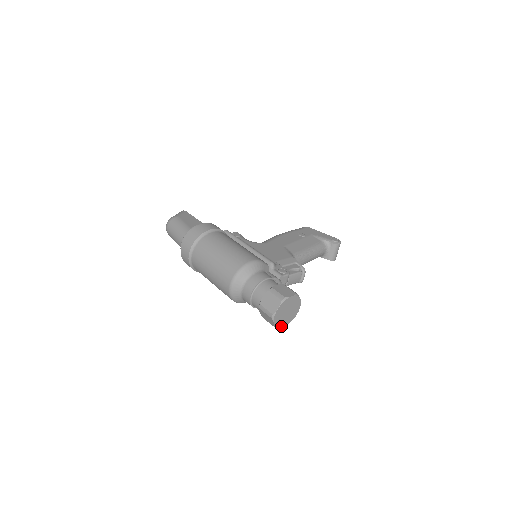
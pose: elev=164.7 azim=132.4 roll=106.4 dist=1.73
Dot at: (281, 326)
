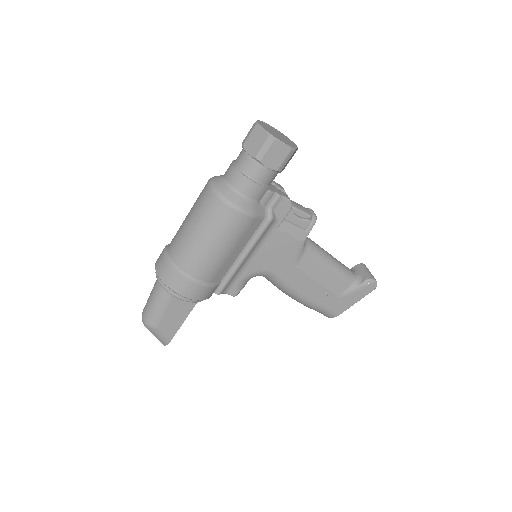
Dot at: (279, 140)
